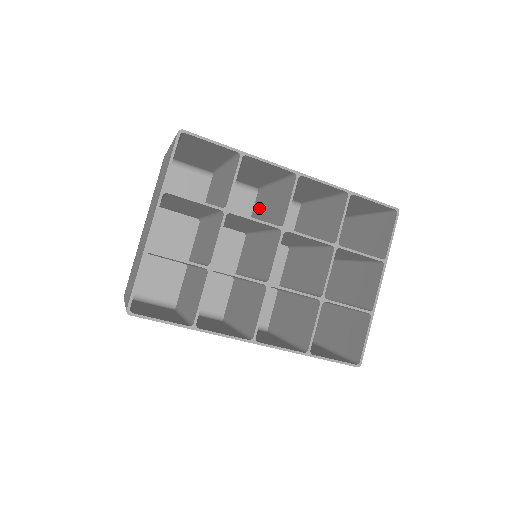
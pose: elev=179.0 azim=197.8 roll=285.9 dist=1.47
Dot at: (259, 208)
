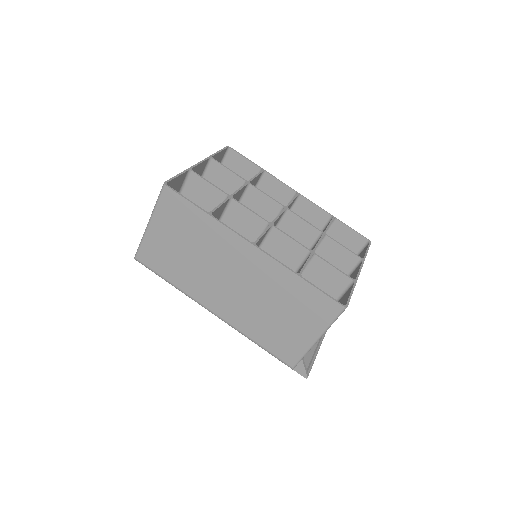
Dot at: occluded
